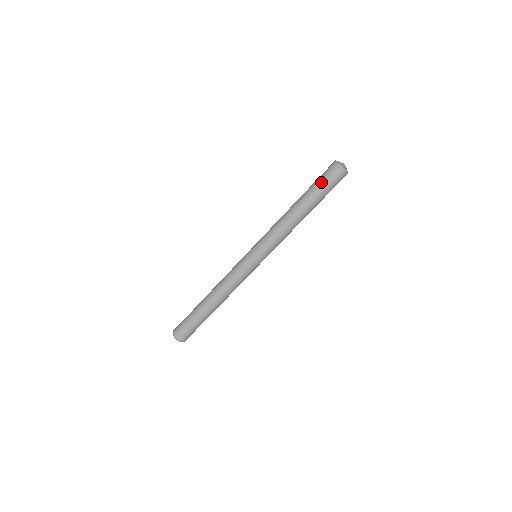
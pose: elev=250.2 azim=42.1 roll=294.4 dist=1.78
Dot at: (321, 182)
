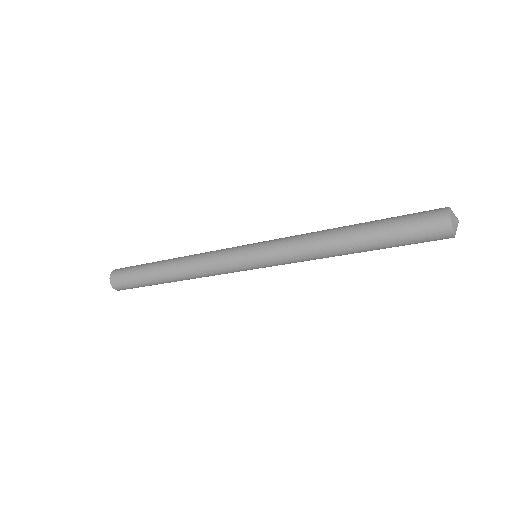
Dot at: (407, 237)
